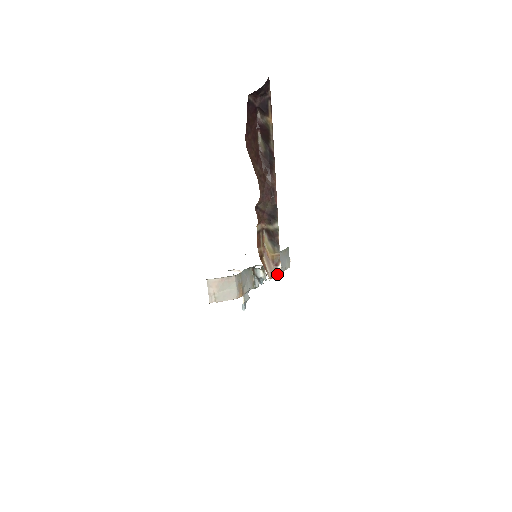
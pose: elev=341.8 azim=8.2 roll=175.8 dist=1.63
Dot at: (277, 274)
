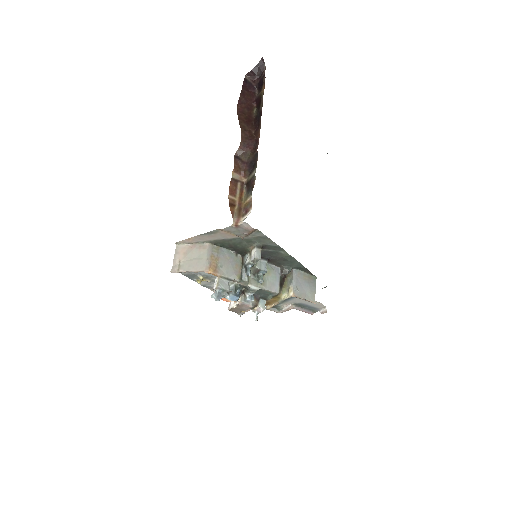
Dot at: (244, 219)
